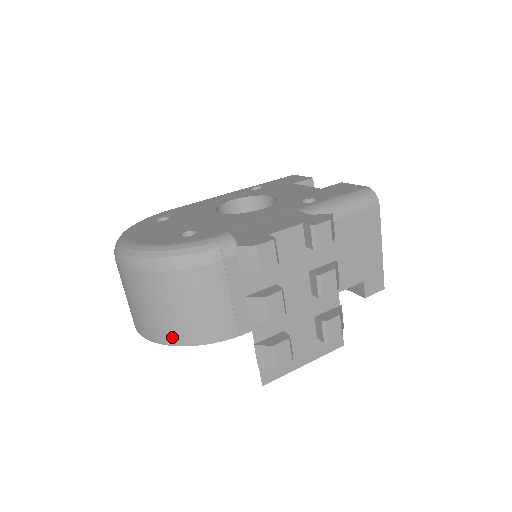
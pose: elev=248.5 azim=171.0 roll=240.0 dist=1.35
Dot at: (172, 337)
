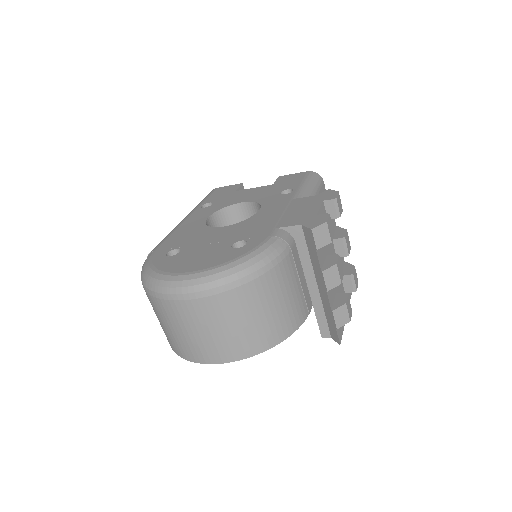
Dot at: (266, 341)
